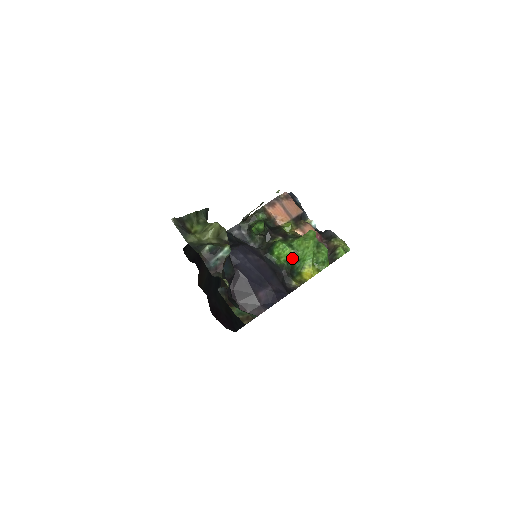
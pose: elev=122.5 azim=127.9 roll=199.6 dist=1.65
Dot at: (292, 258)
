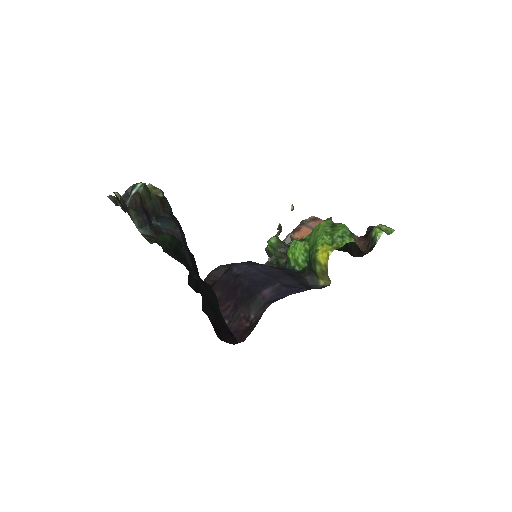
Dot at: (306, 251)
